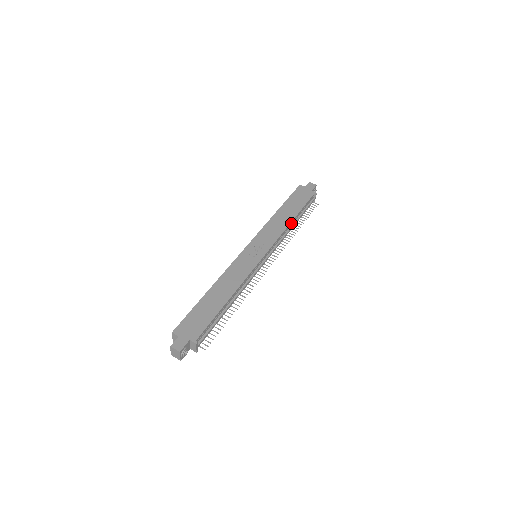
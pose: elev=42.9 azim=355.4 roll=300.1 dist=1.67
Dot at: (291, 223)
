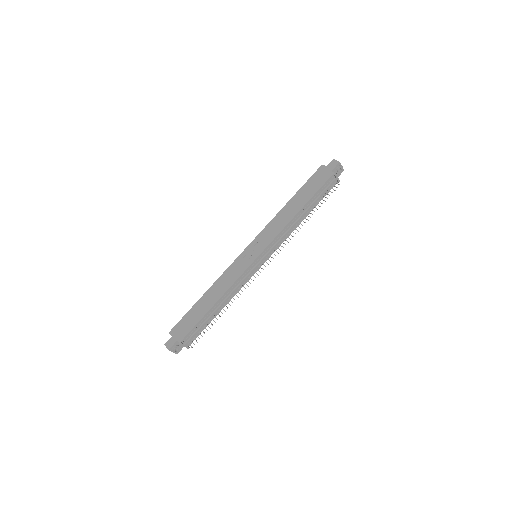
Dot at: (296, 216)
